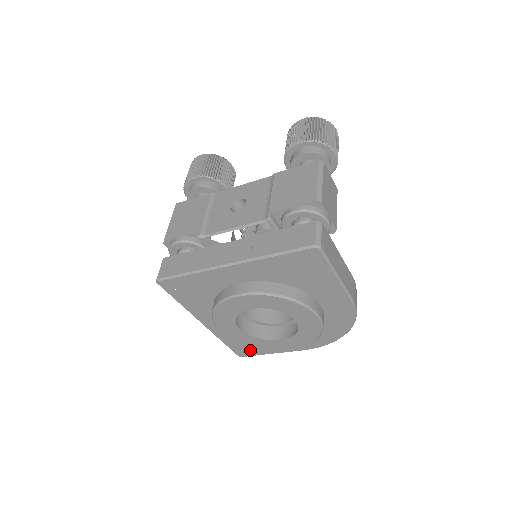
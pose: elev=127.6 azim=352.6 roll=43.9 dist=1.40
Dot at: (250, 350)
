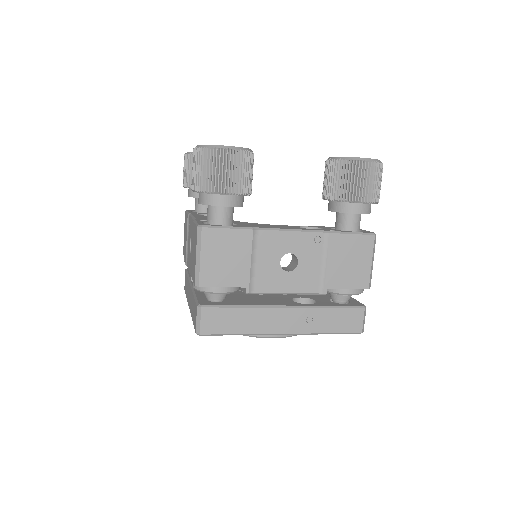
Dot at: occluded
